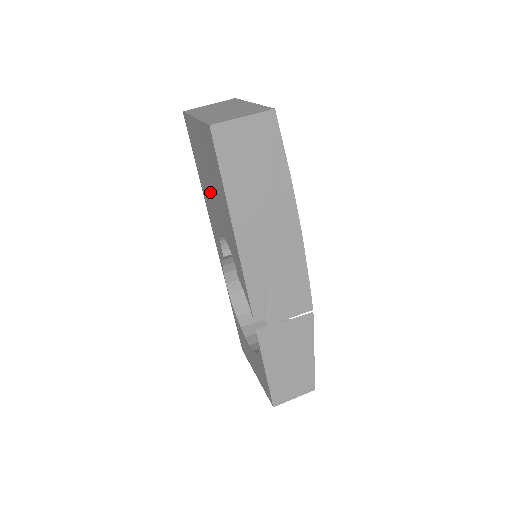
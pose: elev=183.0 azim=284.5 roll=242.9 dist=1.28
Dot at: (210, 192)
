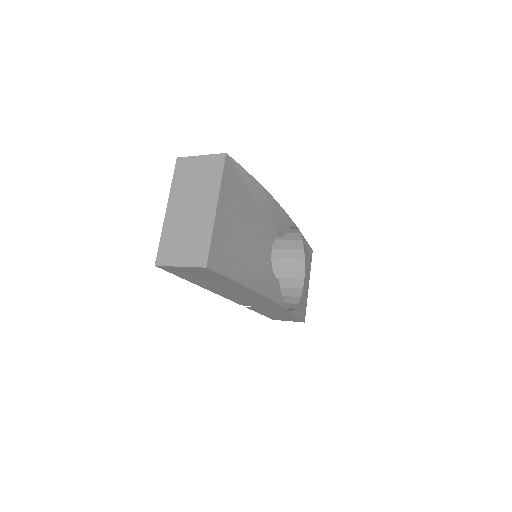
Dot at: occluded
